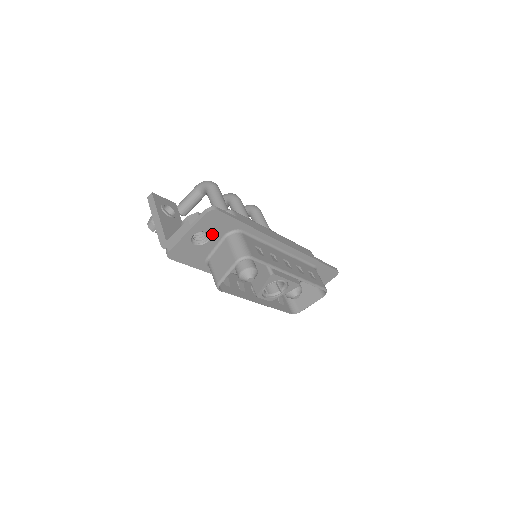
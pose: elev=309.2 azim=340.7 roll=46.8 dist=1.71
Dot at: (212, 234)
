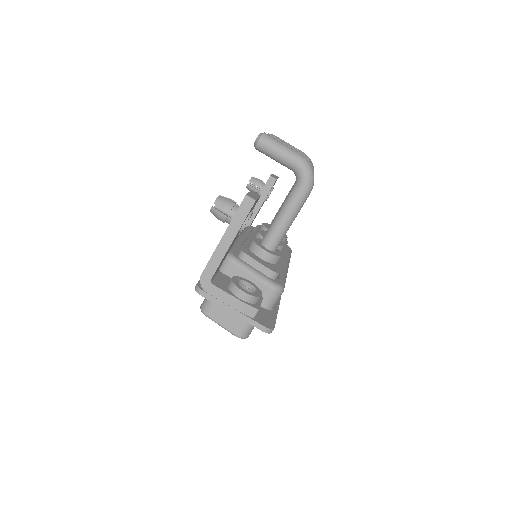
Dot at: occluded
